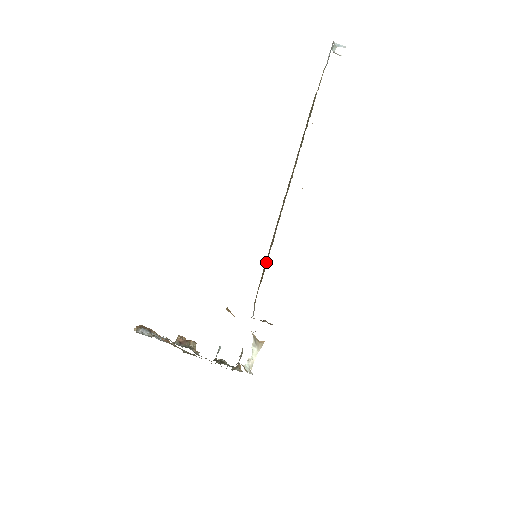
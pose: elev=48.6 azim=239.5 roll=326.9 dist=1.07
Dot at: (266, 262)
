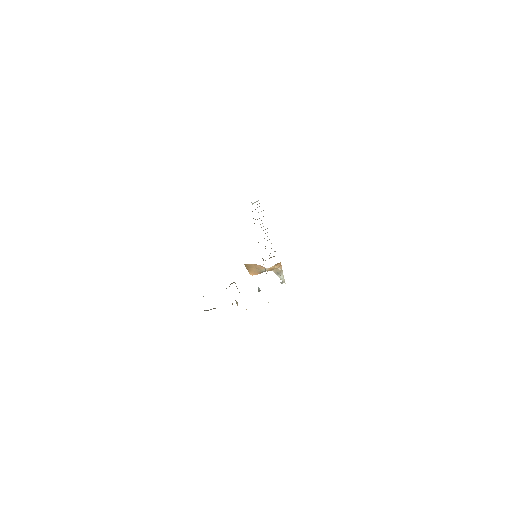
Dot at: occluded
